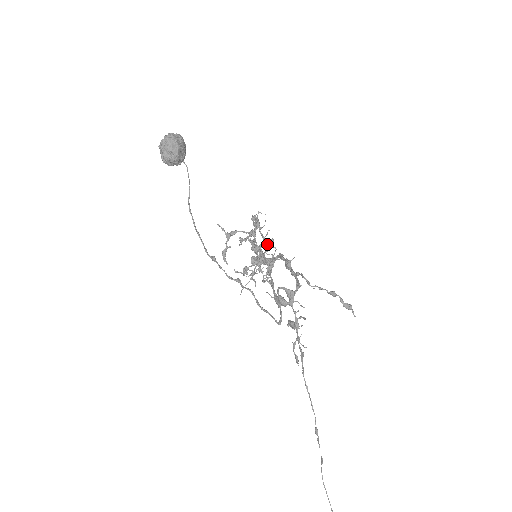
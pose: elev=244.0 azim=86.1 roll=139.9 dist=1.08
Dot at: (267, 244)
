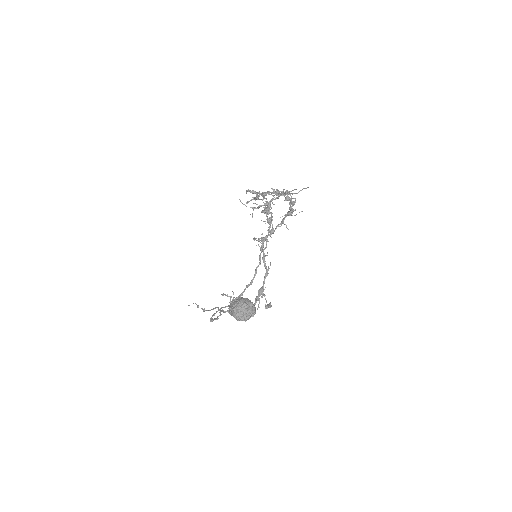
Dot at: (288, 200)
